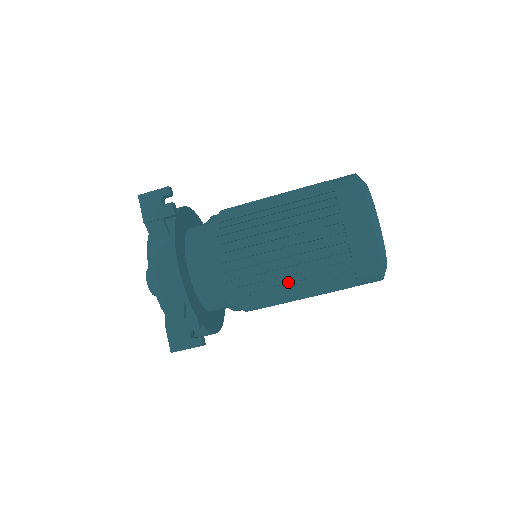
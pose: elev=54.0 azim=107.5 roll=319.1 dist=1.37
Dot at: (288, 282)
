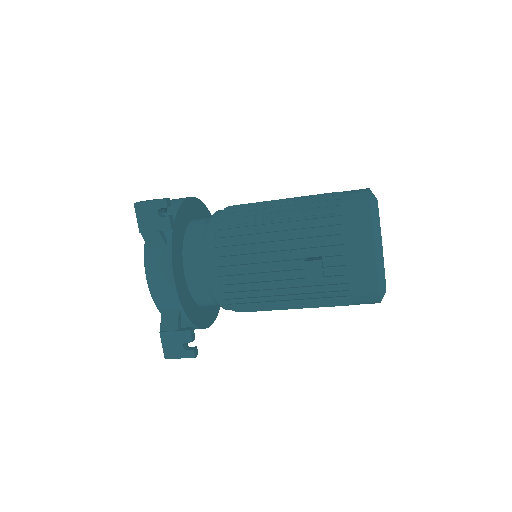
Dot at: (283, 301)
